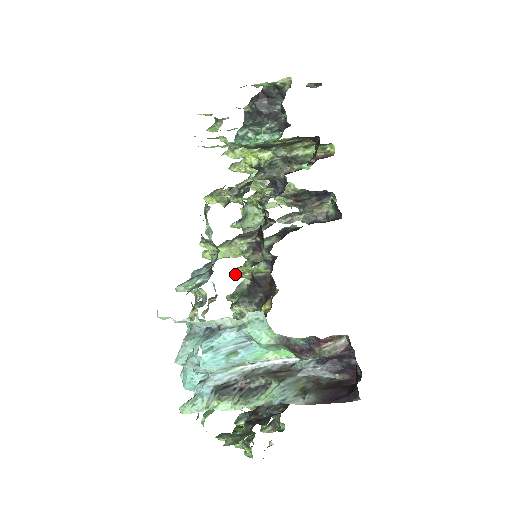
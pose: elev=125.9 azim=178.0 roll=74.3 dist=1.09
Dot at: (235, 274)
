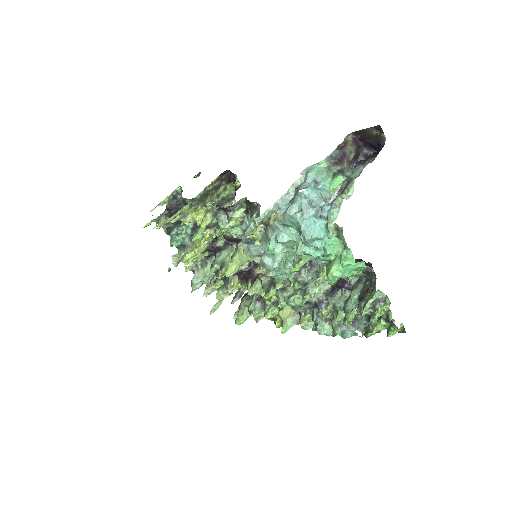
Dot at: (252, 293)
